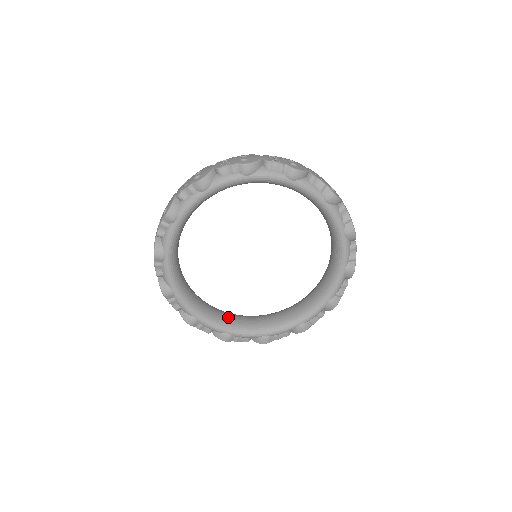
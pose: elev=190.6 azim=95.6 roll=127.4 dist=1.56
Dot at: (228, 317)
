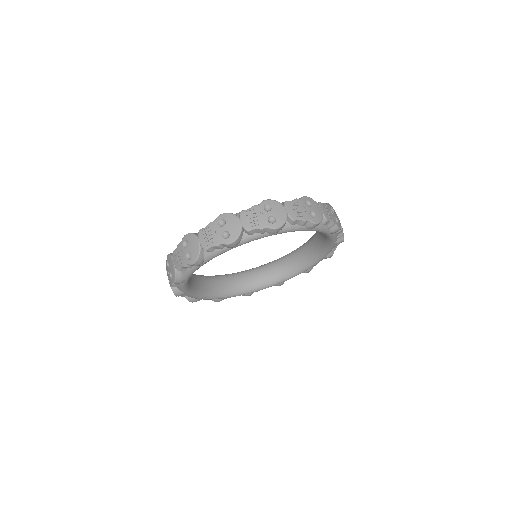
Dot at: (221, 286)
